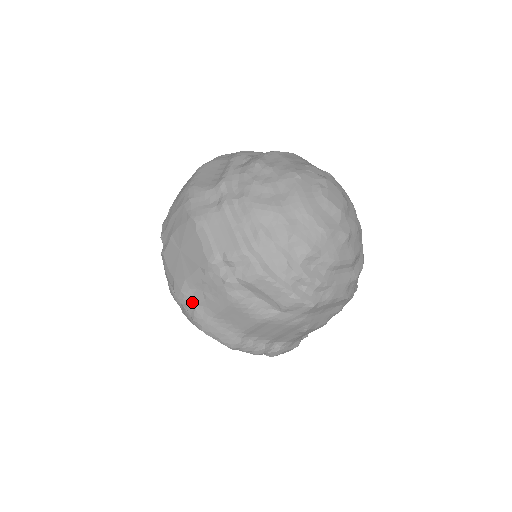
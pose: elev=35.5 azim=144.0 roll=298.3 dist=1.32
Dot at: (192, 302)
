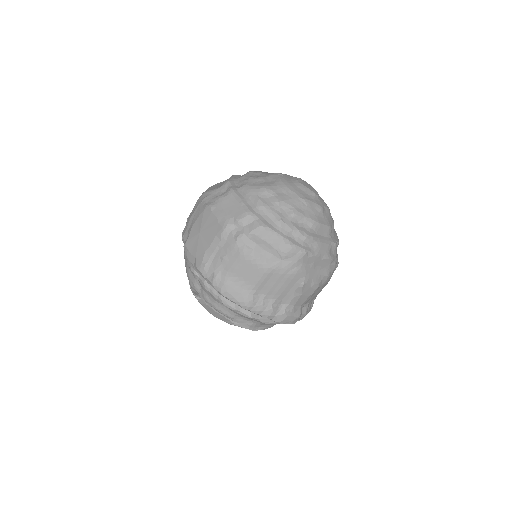
Dot at: (211, 269)
